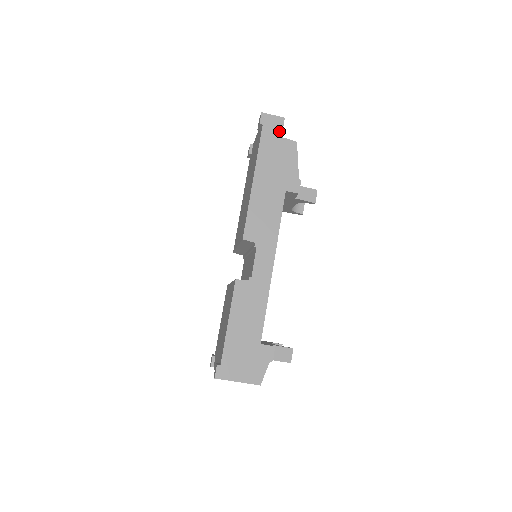
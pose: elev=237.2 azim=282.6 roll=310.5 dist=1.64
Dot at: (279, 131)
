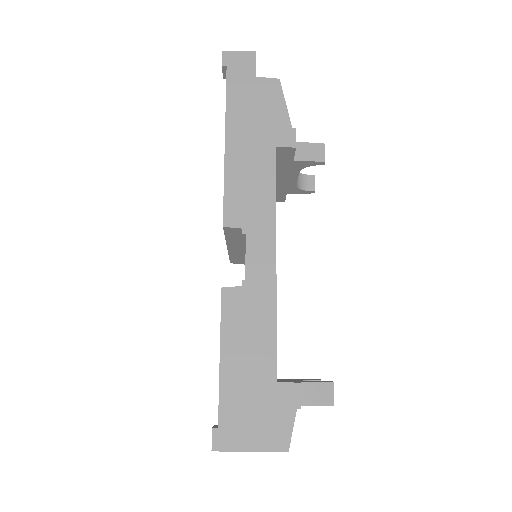
Dot at: (251, 70)
